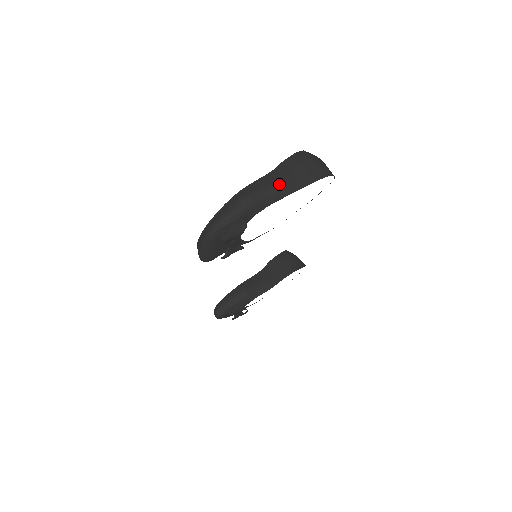
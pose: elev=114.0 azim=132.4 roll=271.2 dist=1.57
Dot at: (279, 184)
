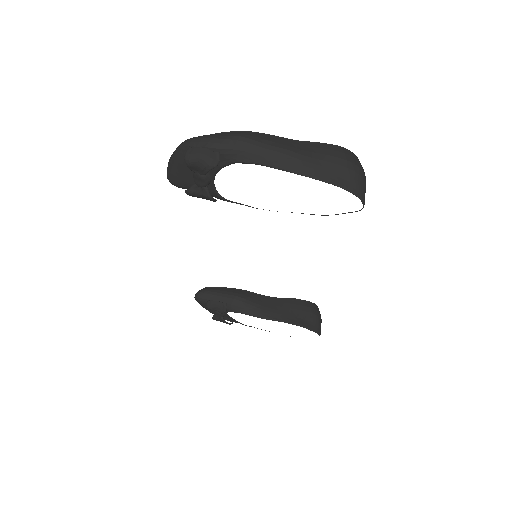
Dot at: (285, 151)
